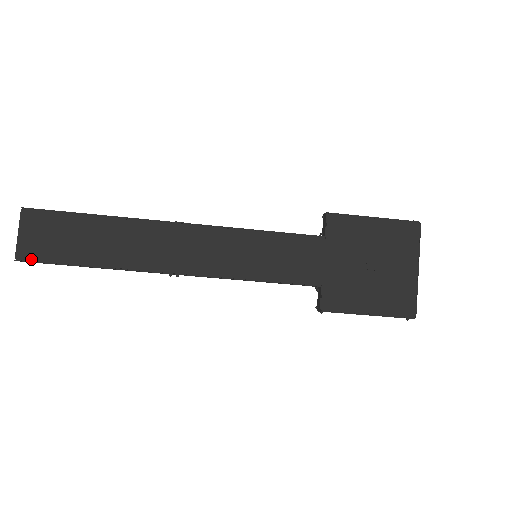
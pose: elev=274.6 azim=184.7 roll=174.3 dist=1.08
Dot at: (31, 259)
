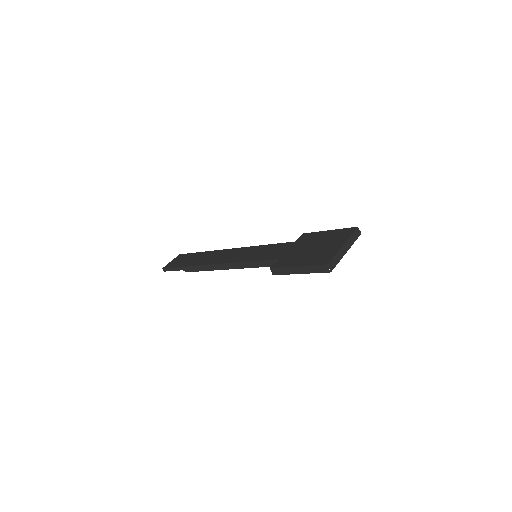
Dot at: (168, 267)
